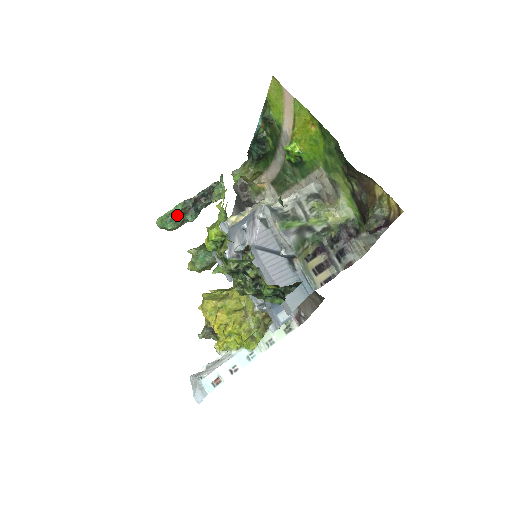
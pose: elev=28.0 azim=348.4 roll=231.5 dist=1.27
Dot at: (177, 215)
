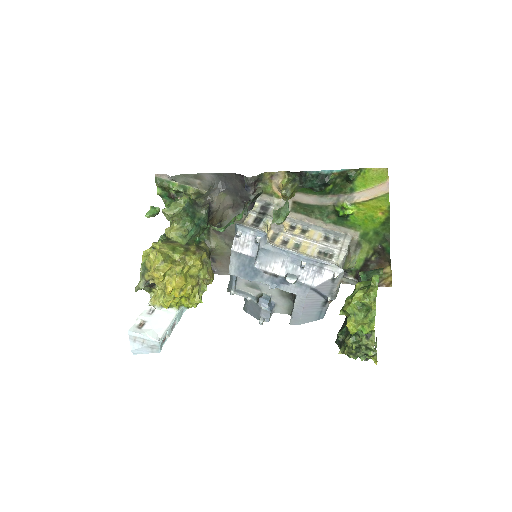
Dot at: occluded
